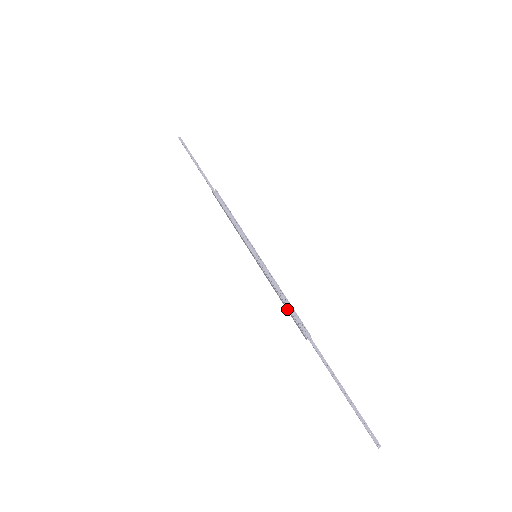
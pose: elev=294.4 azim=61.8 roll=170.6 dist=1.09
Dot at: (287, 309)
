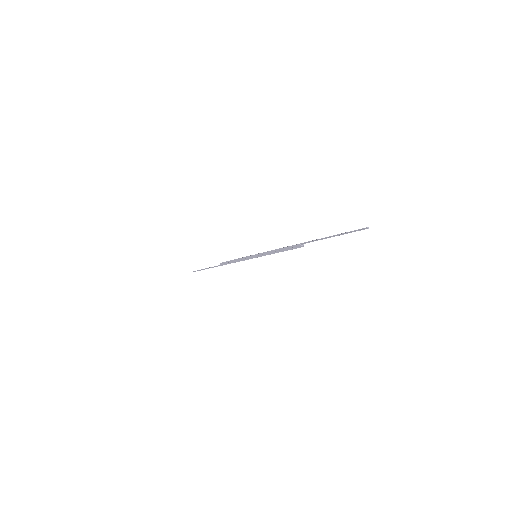
Dot at: (283, 249)
